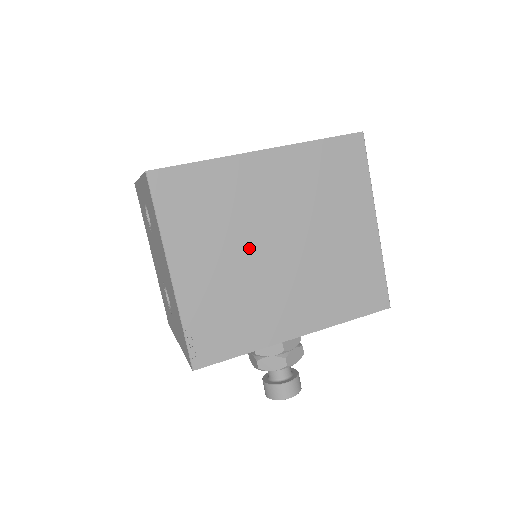
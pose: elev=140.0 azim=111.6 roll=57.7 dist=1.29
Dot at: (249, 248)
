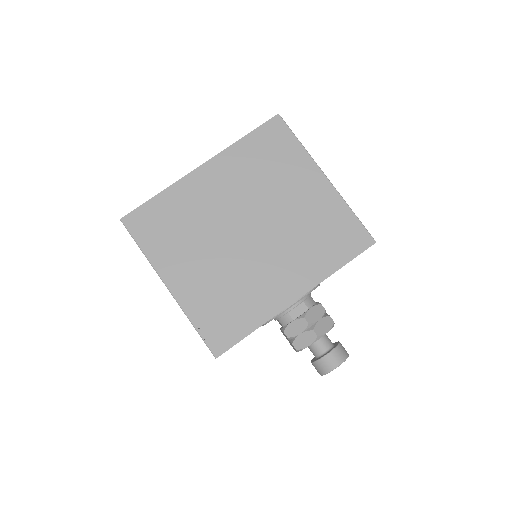
Dot at: (222, 243)
